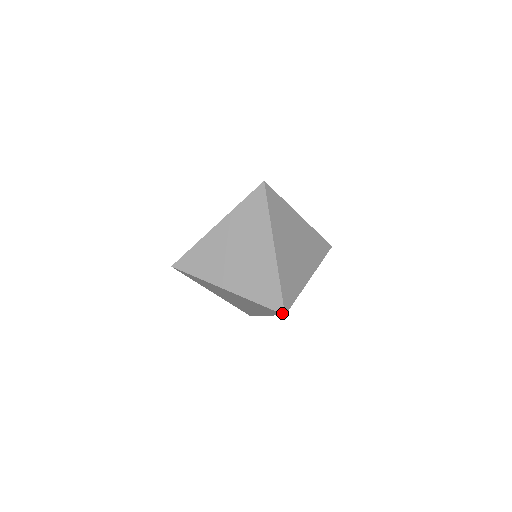
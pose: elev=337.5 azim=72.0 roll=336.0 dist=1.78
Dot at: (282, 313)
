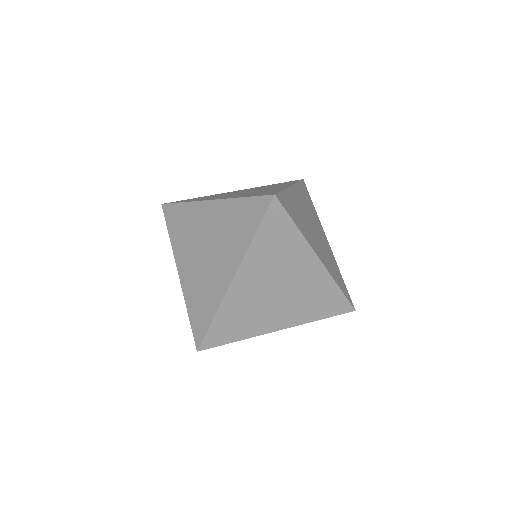
Dot at: occluded
